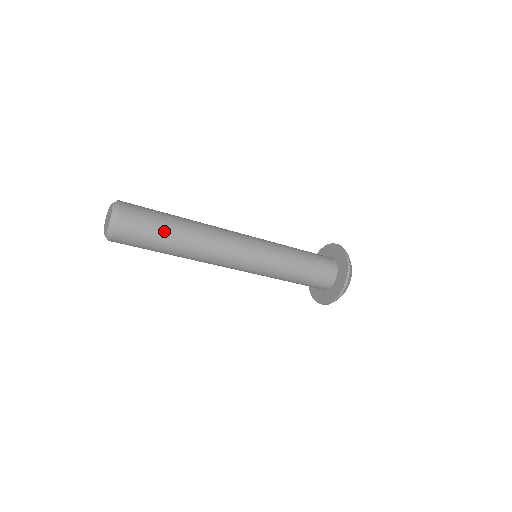
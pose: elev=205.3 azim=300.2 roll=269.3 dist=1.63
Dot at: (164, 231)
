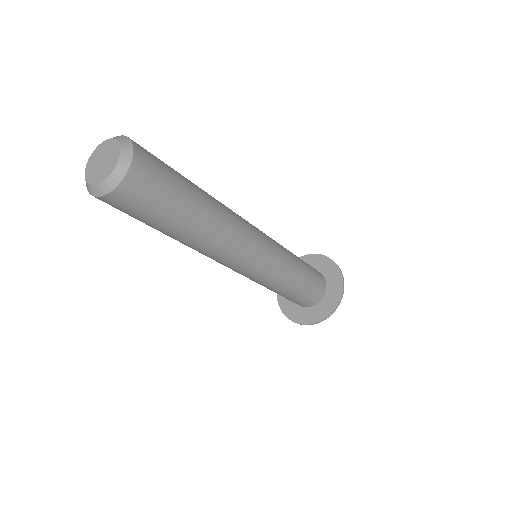
Dot at: (186, 194)
